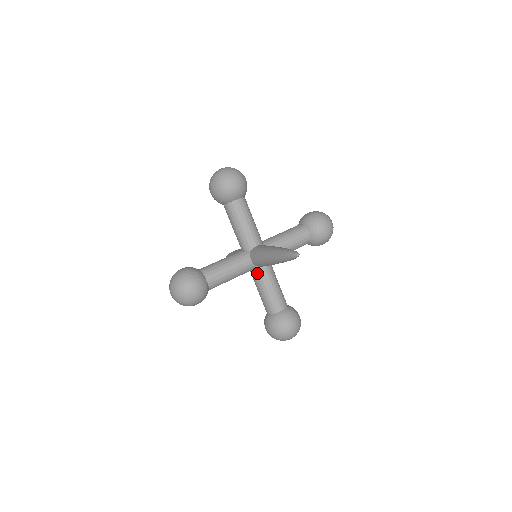
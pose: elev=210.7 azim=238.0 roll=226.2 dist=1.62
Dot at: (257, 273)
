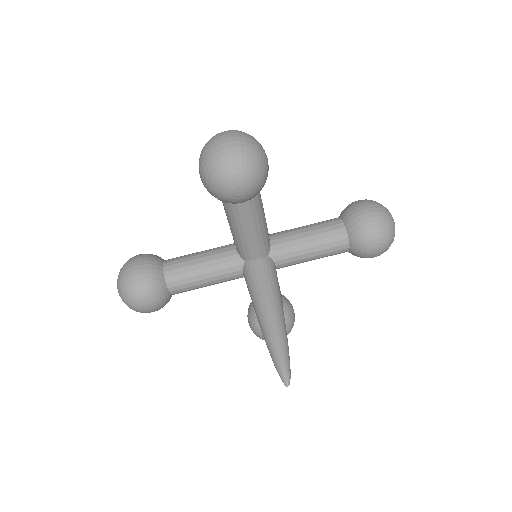
Dot at: (282, 267)
